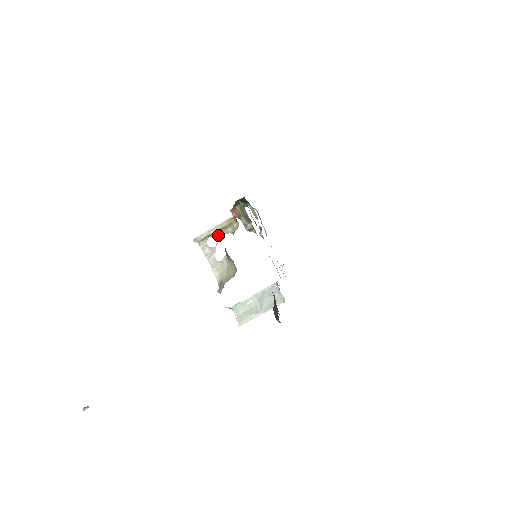
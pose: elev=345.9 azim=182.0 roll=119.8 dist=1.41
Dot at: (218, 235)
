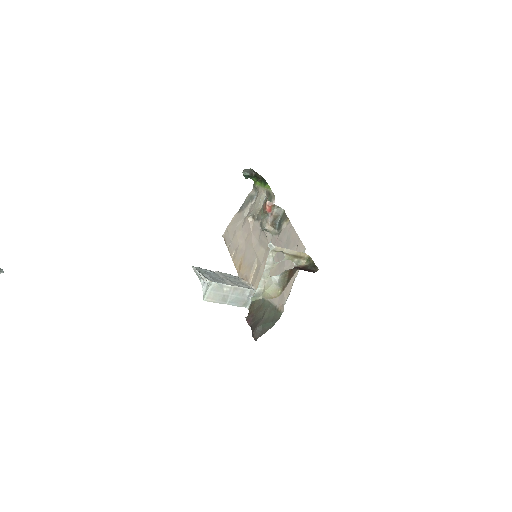
Dot at: (286, 256)
